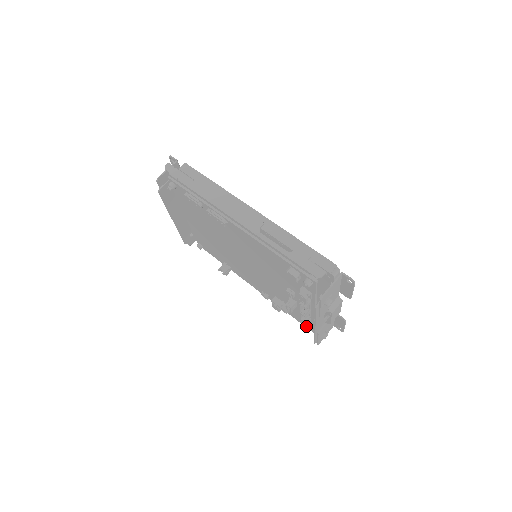
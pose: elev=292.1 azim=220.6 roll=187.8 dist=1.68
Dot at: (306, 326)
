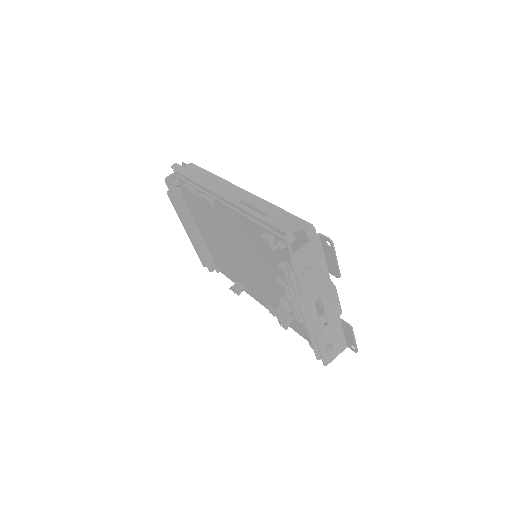
Dot at: occluded
